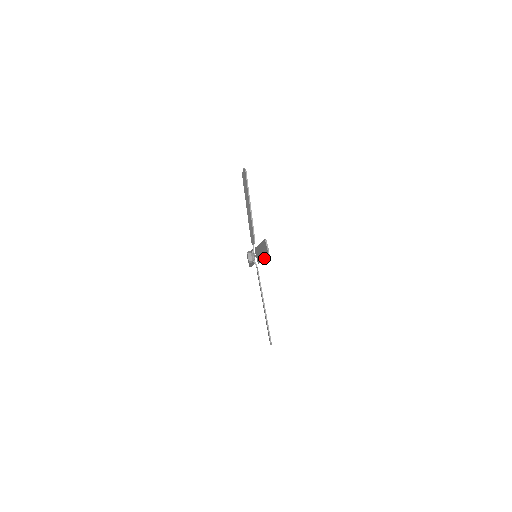
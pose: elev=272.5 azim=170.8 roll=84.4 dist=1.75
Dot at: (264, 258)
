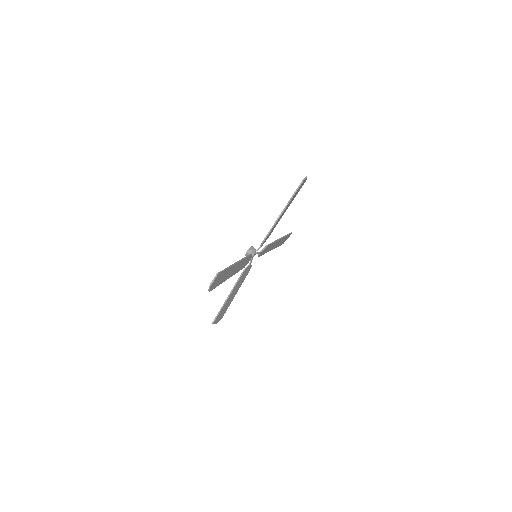
Dot at: (222, 279)
